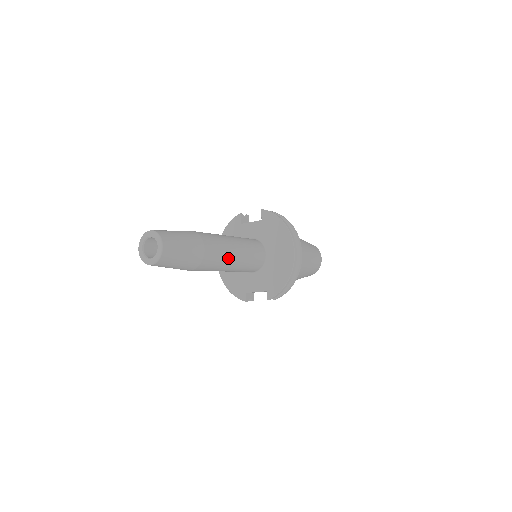
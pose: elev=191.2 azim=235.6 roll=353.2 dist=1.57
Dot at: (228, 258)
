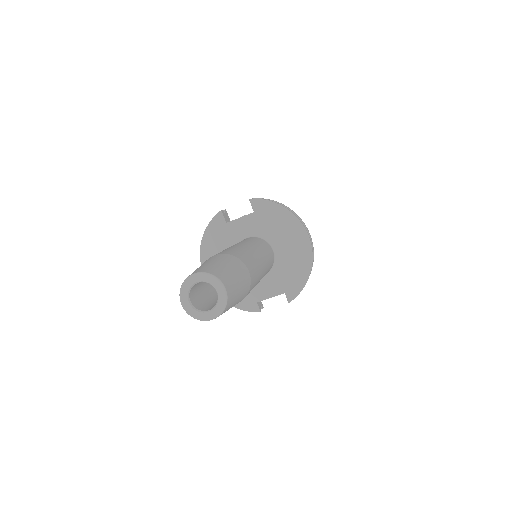
Dot at: (260, 272)
